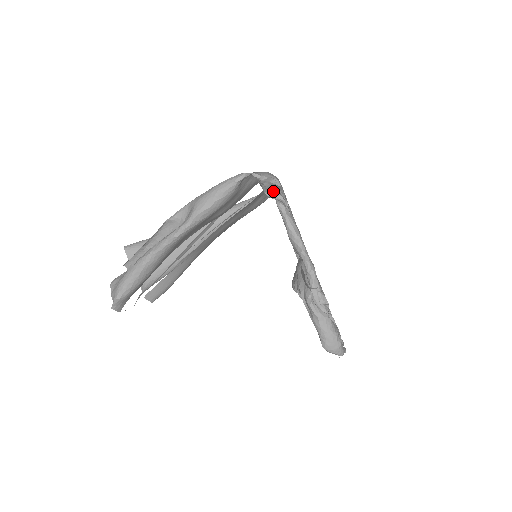
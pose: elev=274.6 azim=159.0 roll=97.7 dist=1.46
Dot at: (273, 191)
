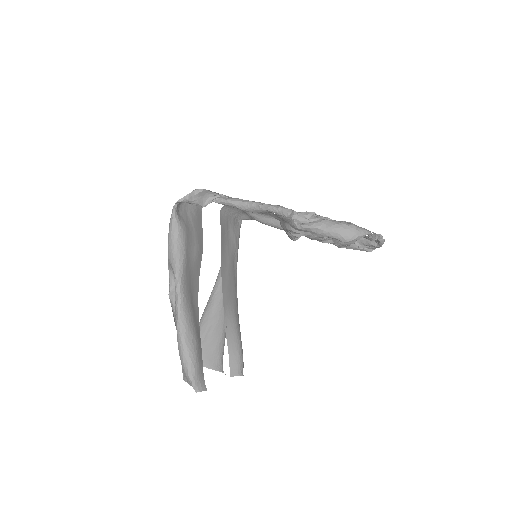
Dot at: (206, 200)
